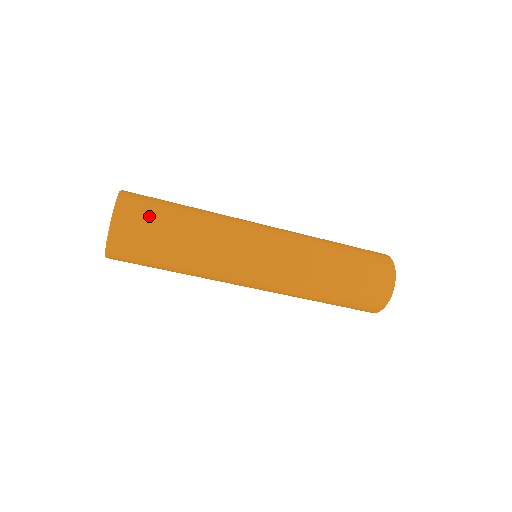
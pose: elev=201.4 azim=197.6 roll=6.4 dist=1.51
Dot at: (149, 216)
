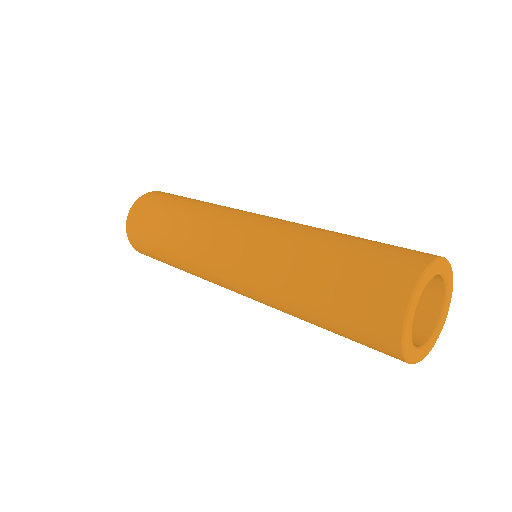
Dot at: (151, 209)
